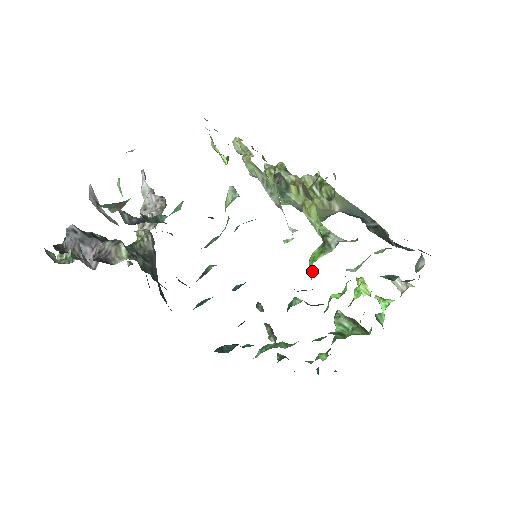
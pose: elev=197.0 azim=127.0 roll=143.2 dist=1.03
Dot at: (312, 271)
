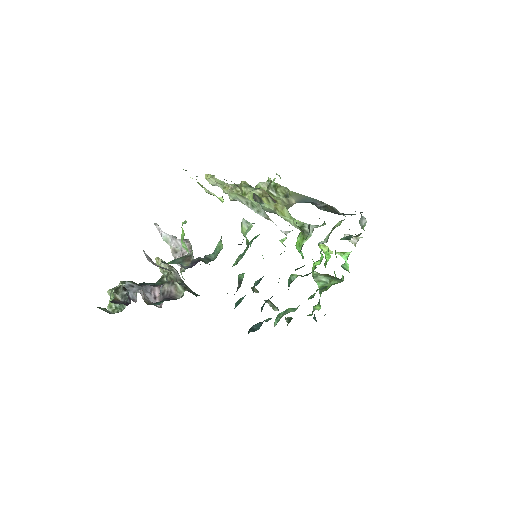
Dot at: (302, 253)
